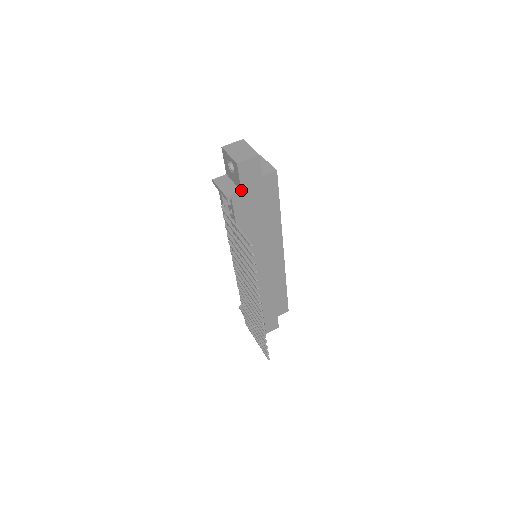
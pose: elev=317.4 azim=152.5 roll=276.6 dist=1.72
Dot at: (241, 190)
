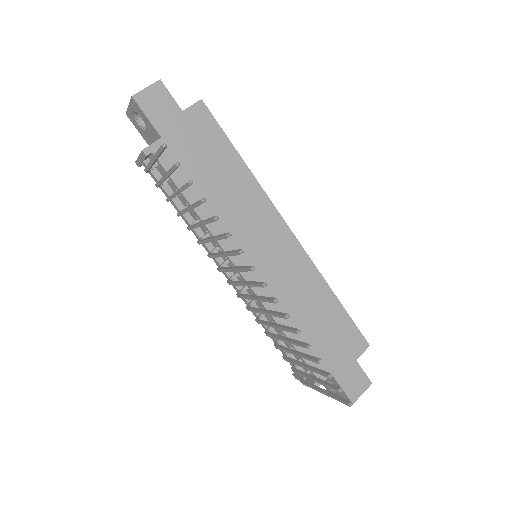
Dot at: (160, 136)
